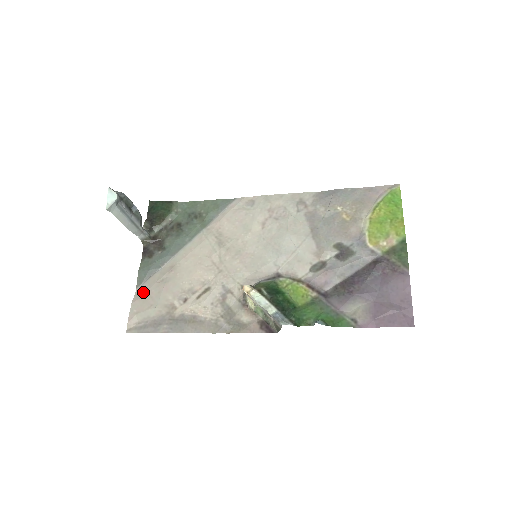
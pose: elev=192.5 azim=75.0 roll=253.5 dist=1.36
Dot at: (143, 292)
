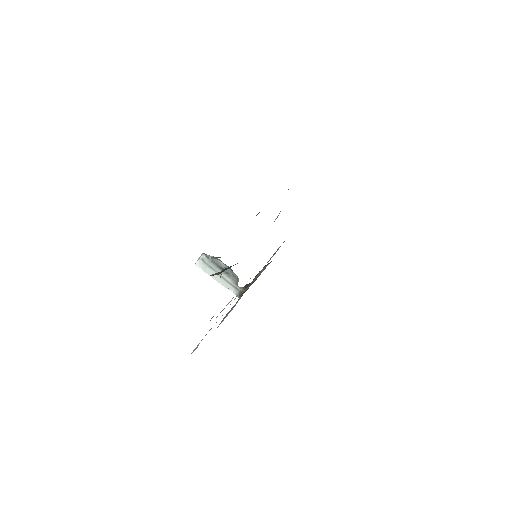
Dot at: occluded
